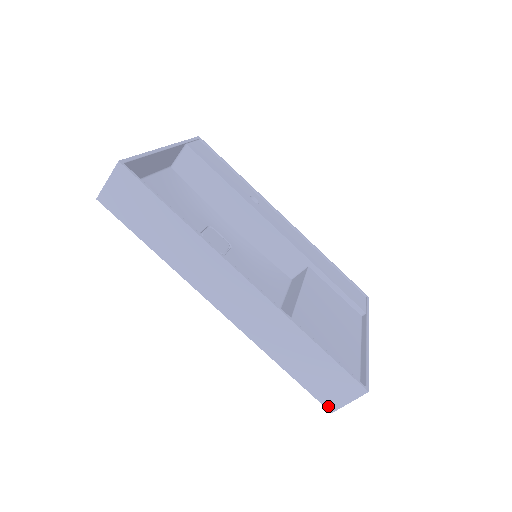
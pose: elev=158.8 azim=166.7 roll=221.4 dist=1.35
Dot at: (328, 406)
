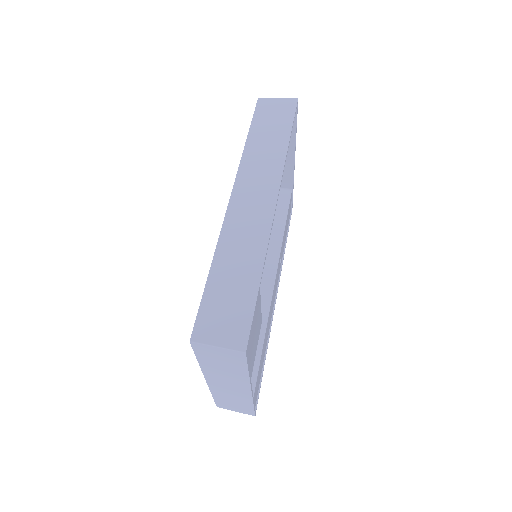
Dot at: (196, 332)
